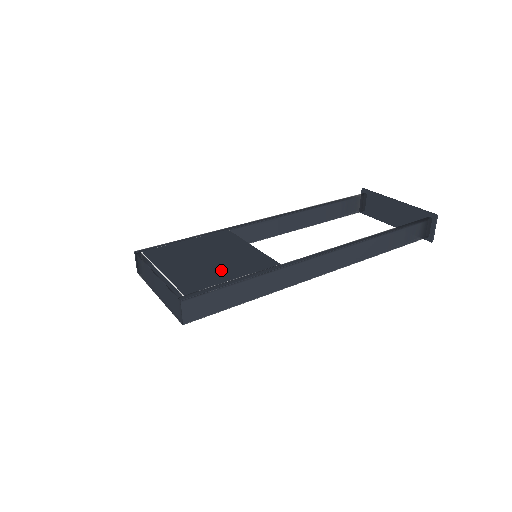
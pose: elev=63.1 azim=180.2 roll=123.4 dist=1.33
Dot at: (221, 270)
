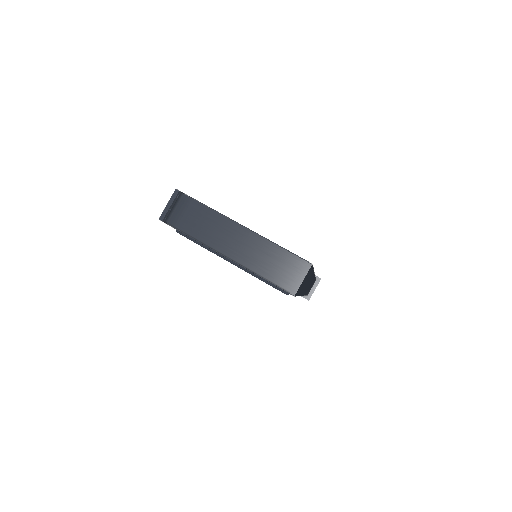
Dot at: occluded
